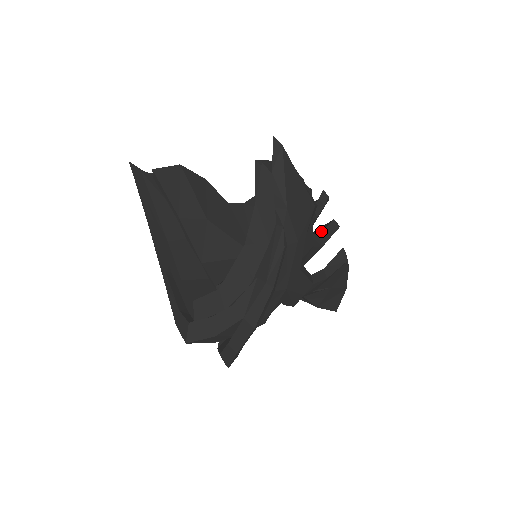
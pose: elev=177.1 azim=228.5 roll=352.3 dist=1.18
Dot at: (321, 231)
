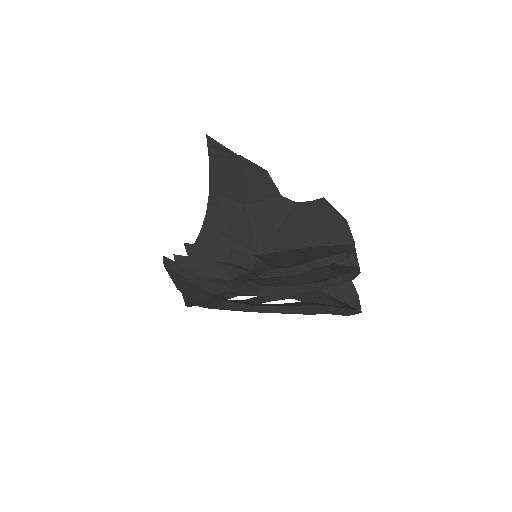
Dot at: (289, 286)
